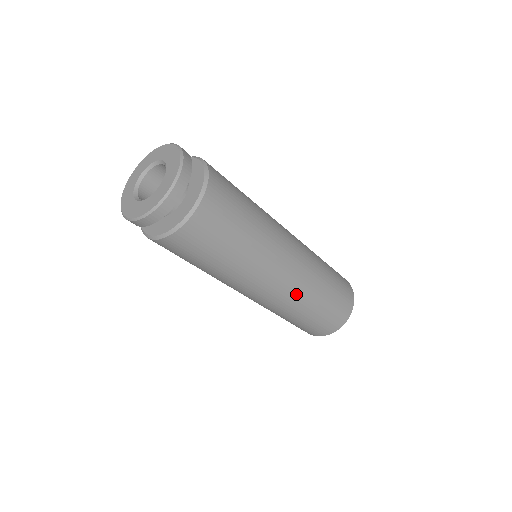
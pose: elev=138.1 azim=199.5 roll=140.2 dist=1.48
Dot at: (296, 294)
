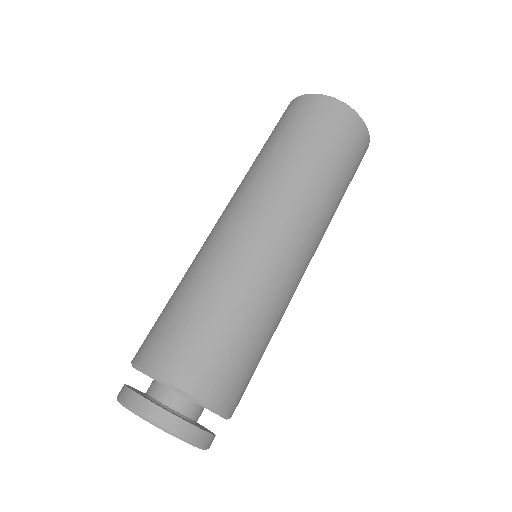
Dot at: occluded
